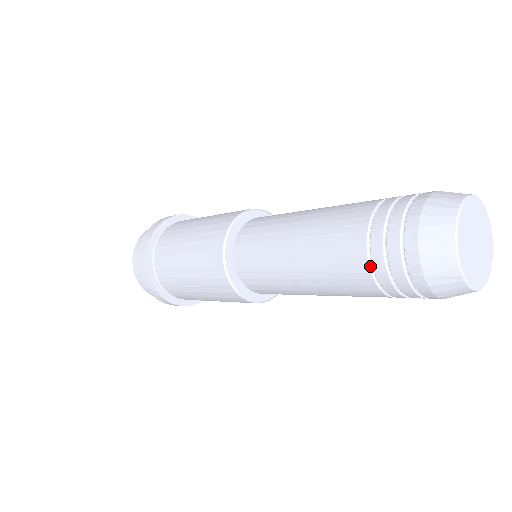
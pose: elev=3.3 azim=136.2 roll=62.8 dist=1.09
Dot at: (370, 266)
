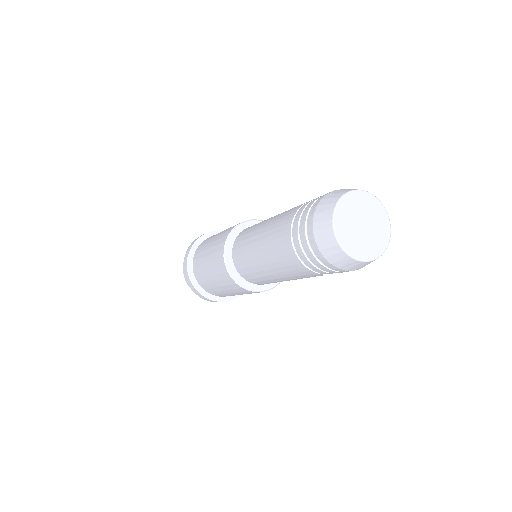
Dot at: (308, 267)
